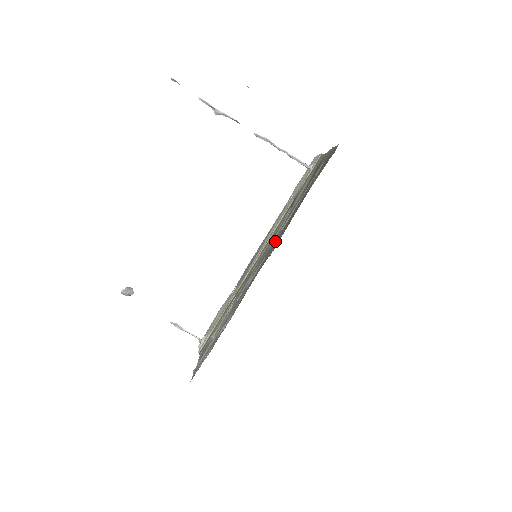
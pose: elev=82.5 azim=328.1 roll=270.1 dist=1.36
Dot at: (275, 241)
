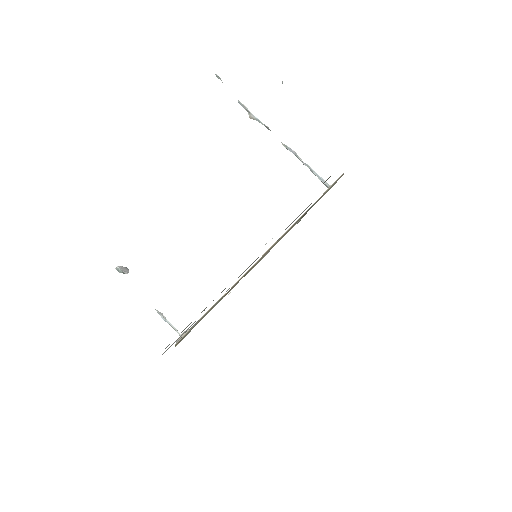
Dot at: occluded
